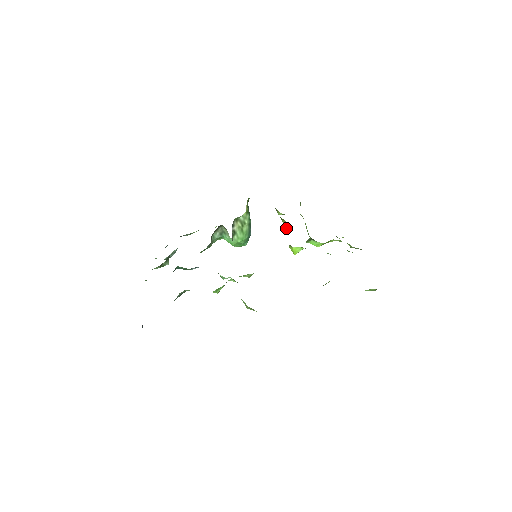
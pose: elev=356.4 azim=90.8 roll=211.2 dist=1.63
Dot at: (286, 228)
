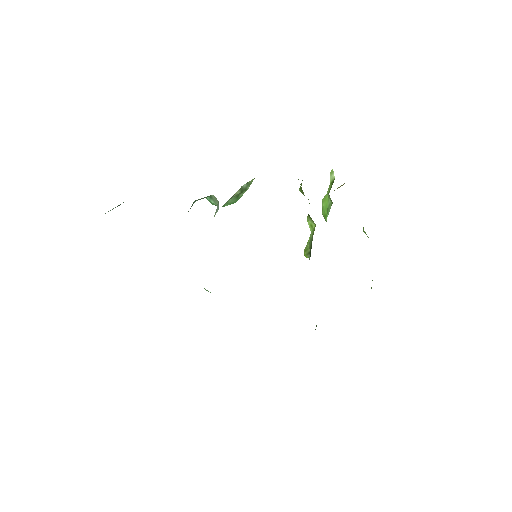
Dot at: occluded
